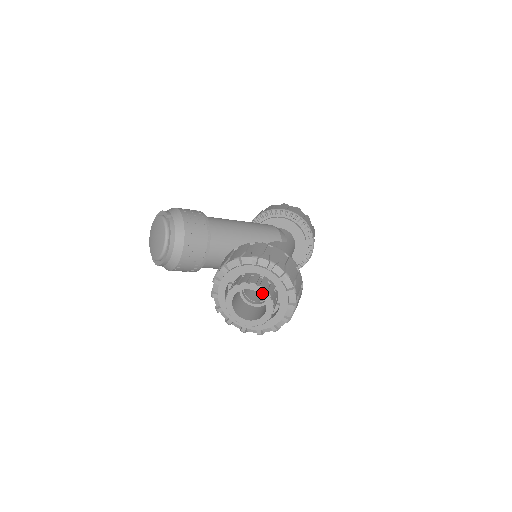
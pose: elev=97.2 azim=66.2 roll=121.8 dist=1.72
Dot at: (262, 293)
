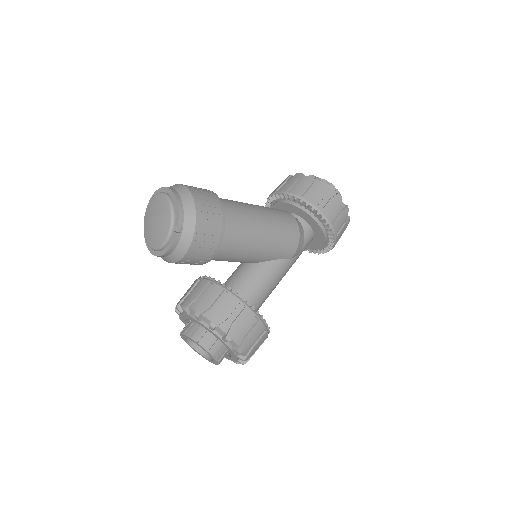
Dot at: (213, 359)
